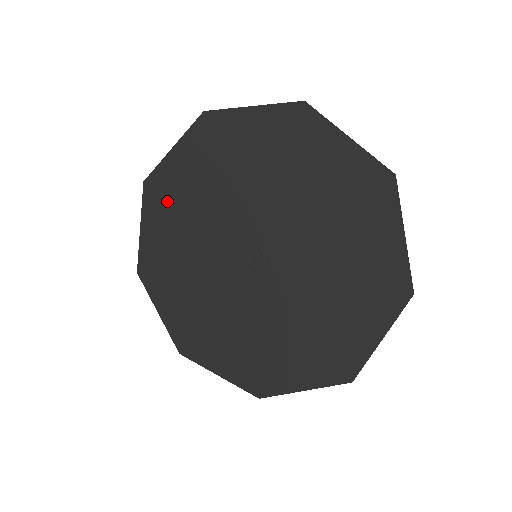
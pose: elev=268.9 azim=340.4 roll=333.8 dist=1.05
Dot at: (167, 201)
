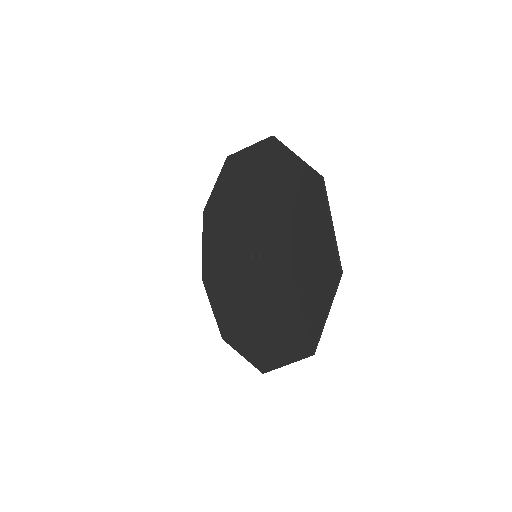
Dot at: (266, 166)
